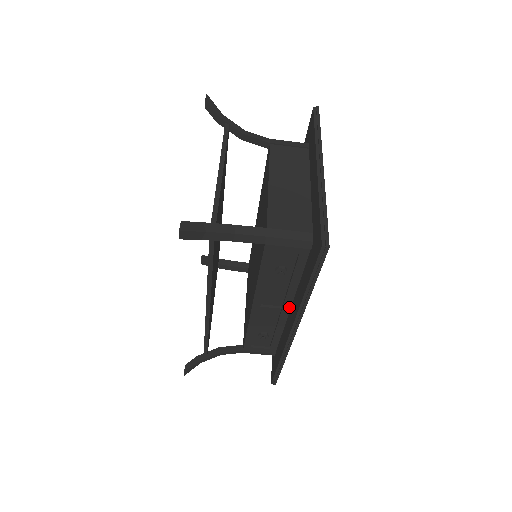
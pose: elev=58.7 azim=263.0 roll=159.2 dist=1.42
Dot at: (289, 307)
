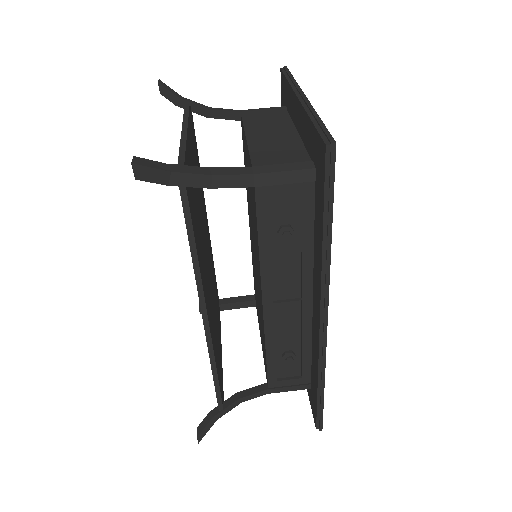
Dot at: (310, 295)
